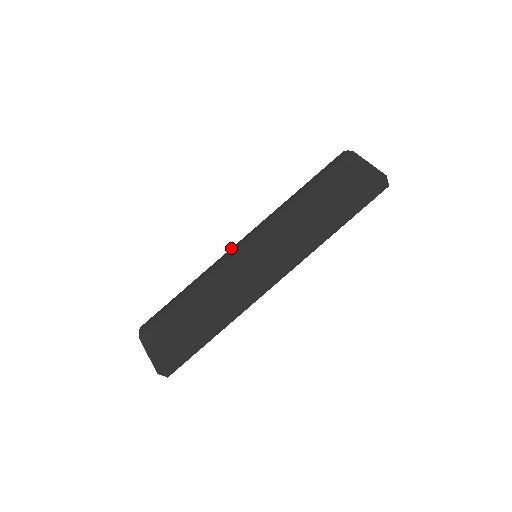
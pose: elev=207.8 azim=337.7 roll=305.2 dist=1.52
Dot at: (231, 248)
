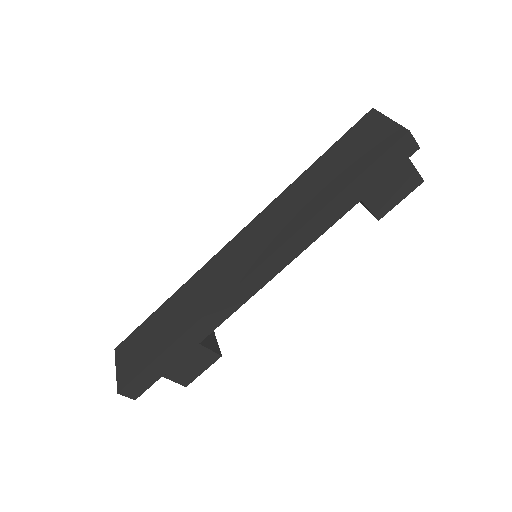
Dot at: occluded
